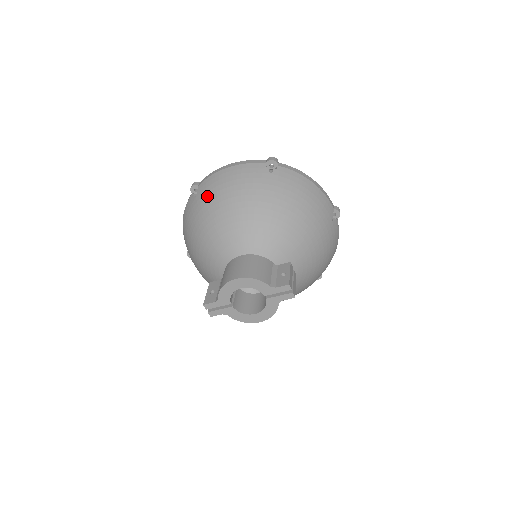
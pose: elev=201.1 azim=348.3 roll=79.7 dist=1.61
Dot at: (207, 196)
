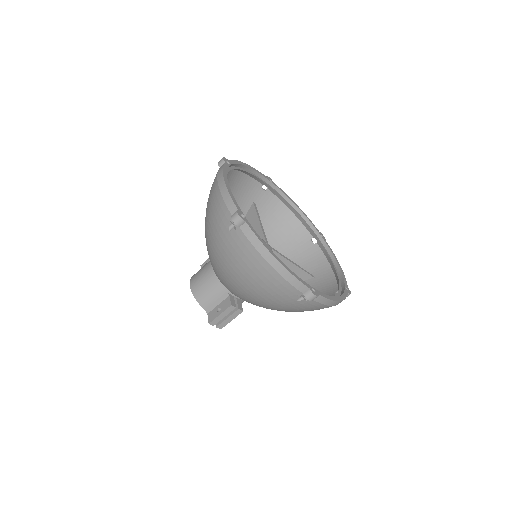
Dot at: occluded
